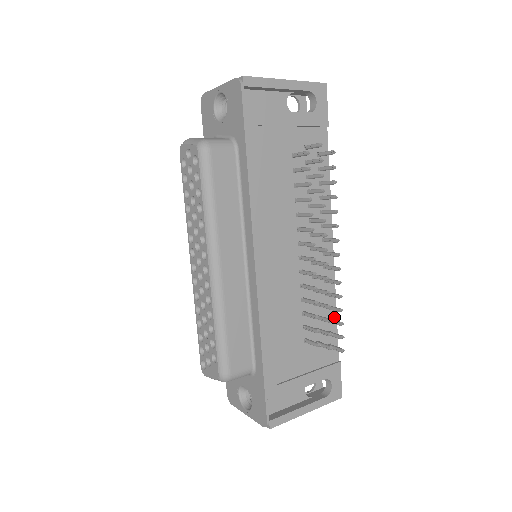
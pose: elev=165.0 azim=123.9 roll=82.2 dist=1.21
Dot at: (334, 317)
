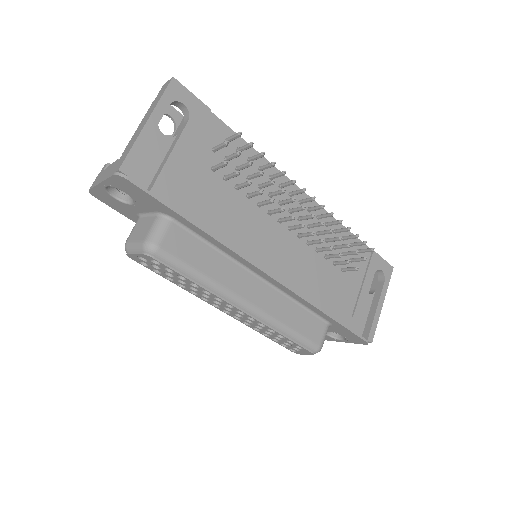
Dot at: occluded
